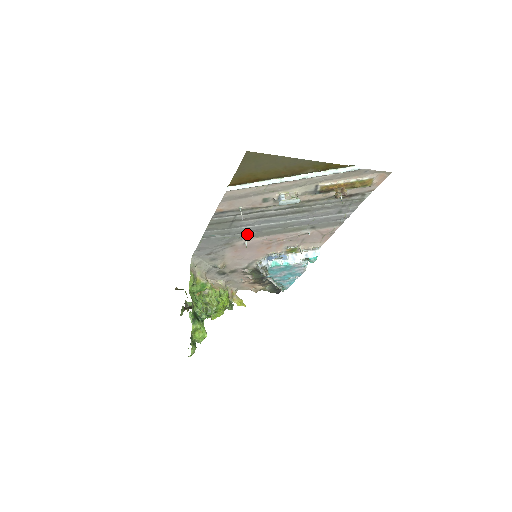
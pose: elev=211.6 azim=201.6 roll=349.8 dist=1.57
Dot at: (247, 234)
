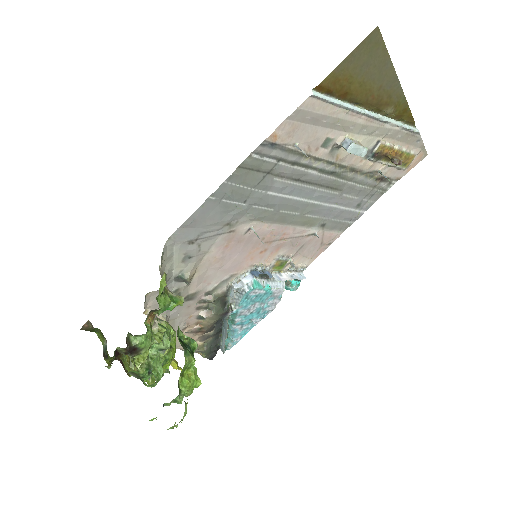
Dot at: (262, 210)
